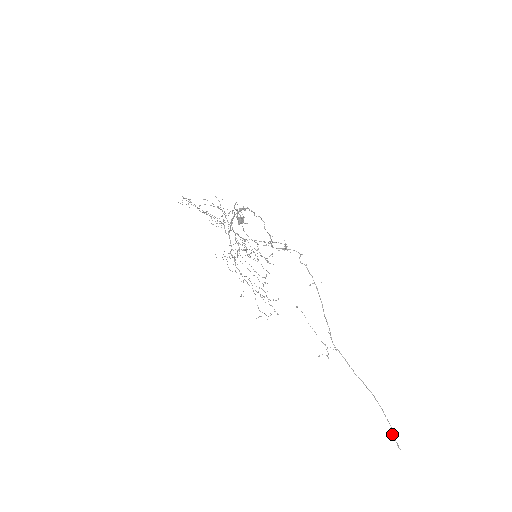
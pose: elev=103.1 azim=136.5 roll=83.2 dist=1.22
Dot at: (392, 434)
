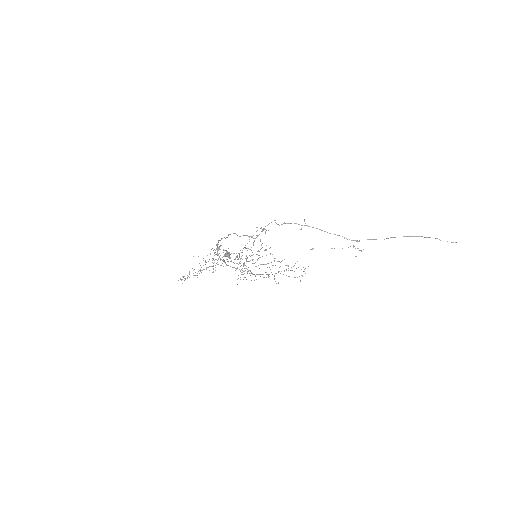
Dot at: occluded
